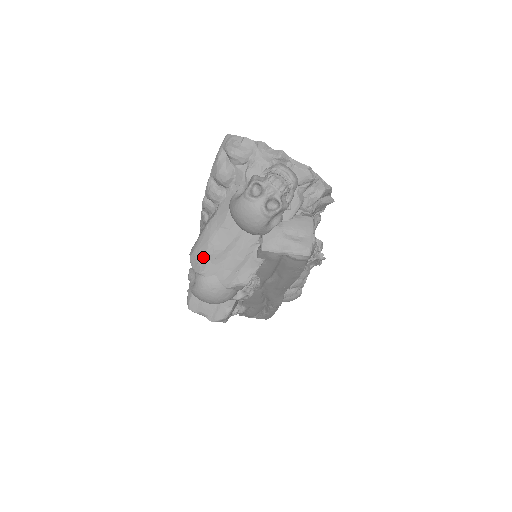
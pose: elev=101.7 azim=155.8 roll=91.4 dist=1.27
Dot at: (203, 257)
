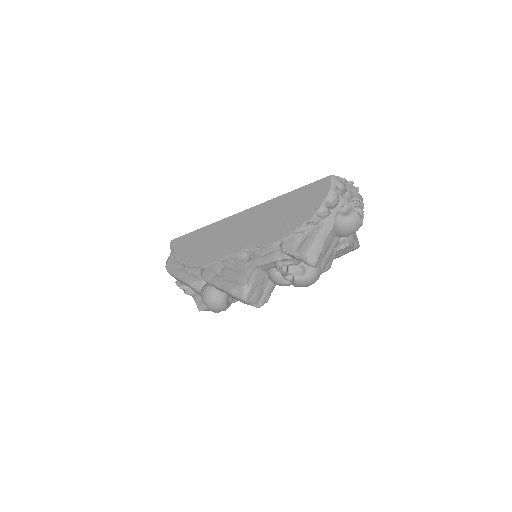
Dot at: (319, 254)
